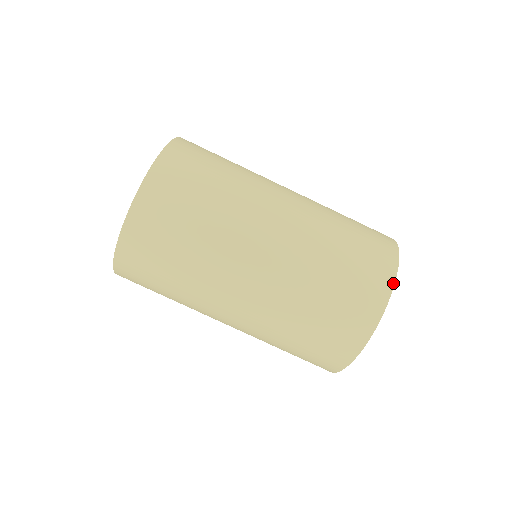
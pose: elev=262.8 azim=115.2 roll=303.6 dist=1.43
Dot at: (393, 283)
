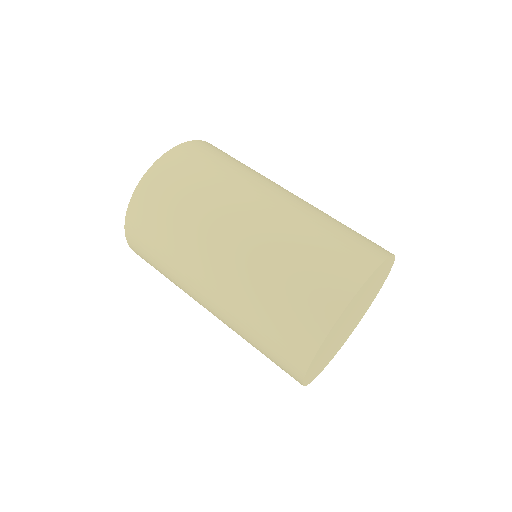
Dot at: (385, 258)
